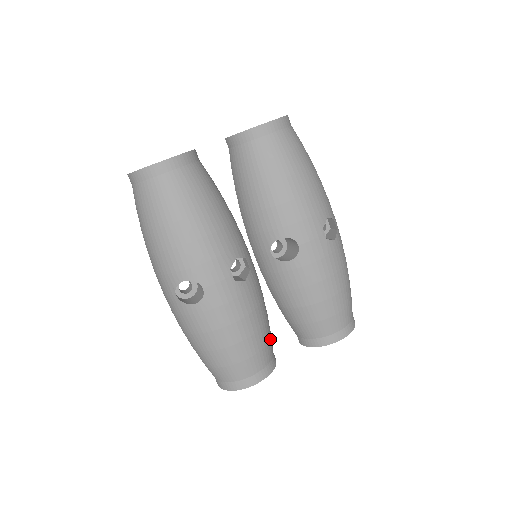
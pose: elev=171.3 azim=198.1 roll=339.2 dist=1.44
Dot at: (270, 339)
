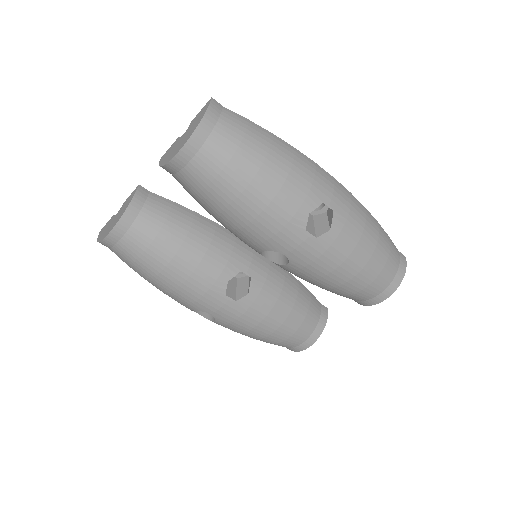
Dot at: (308, 311)
